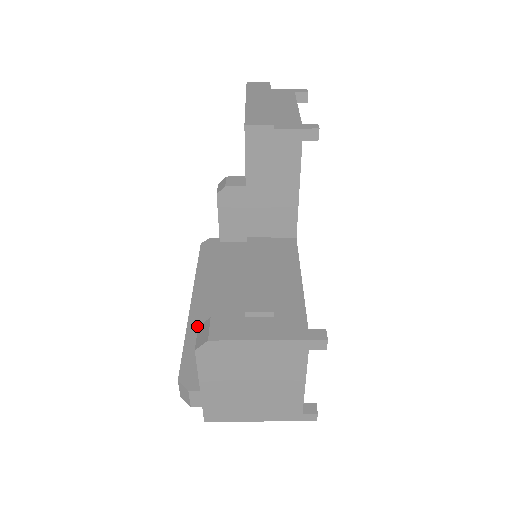
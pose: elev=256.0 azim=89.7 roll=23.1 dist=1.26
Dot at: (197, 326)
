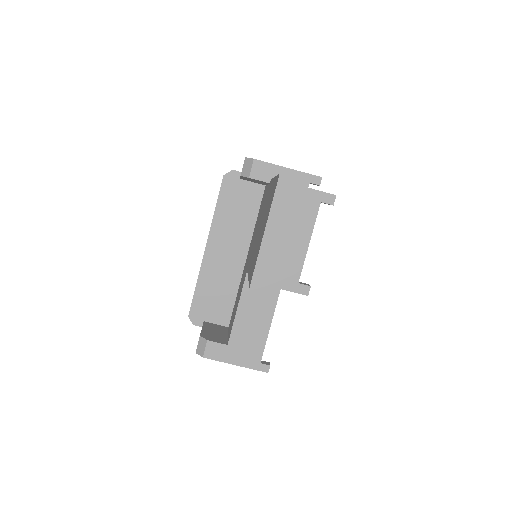
Dot at: (206, 275)
